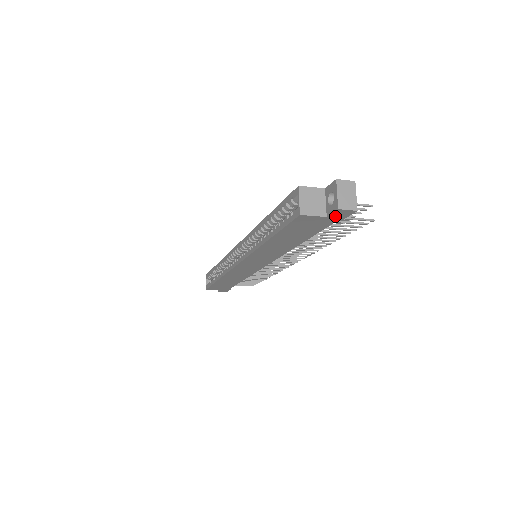
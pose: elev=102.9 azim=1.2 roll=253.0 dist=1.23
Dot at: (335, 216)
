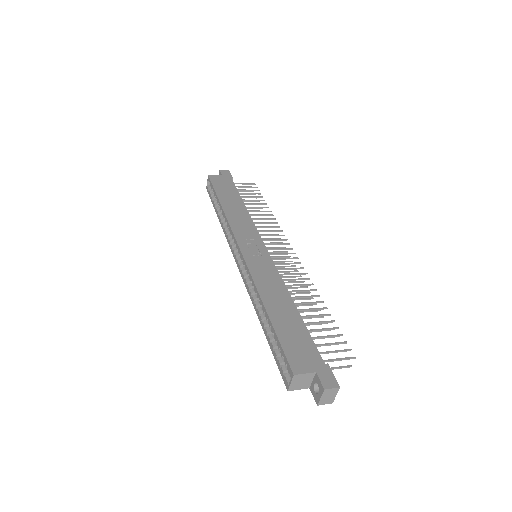
Dot at: occluded
